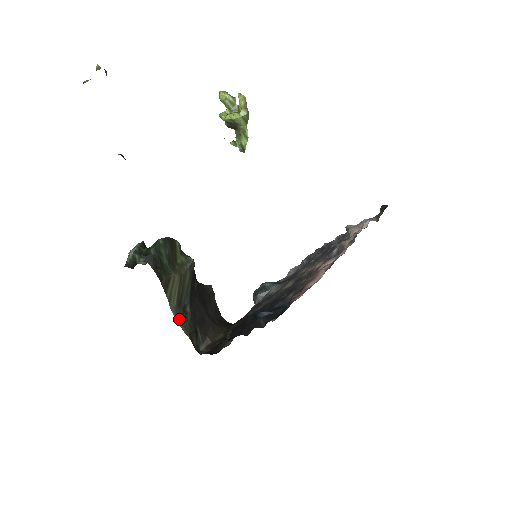
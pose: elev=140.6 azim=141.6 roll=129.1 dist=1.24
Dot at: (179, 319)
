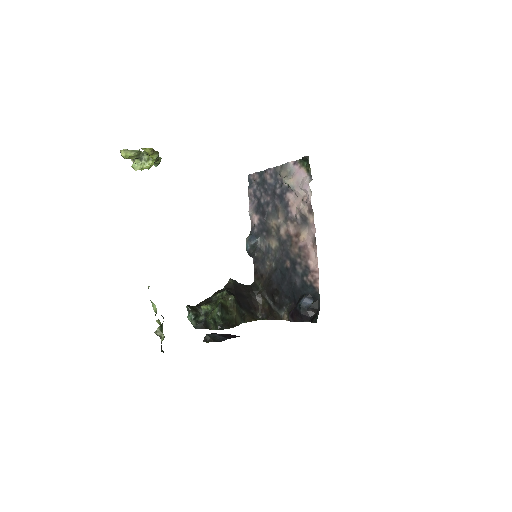
Dot at: (245, 321)
